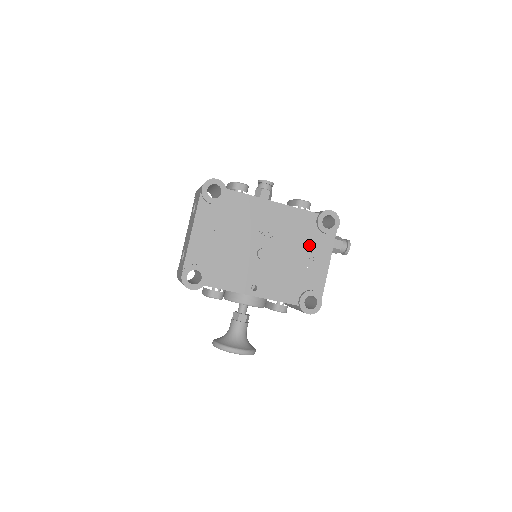
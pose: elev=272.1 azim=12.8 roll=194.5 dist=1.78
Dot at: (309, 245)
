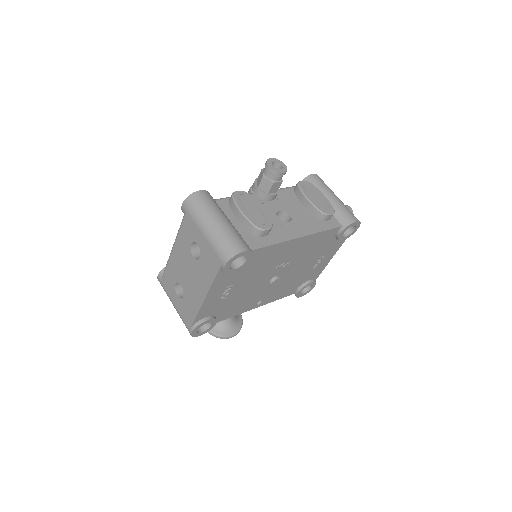
Dot at: (321, 253)
